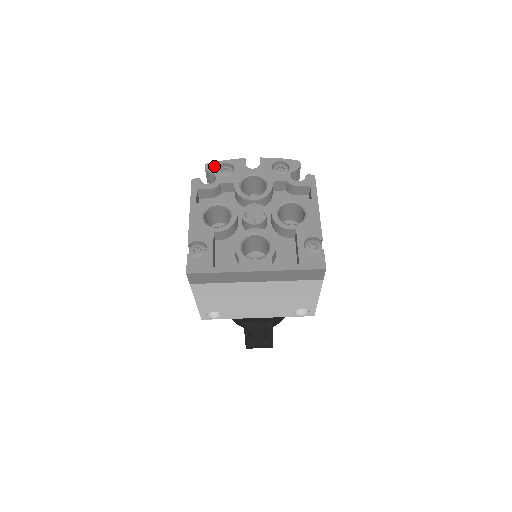
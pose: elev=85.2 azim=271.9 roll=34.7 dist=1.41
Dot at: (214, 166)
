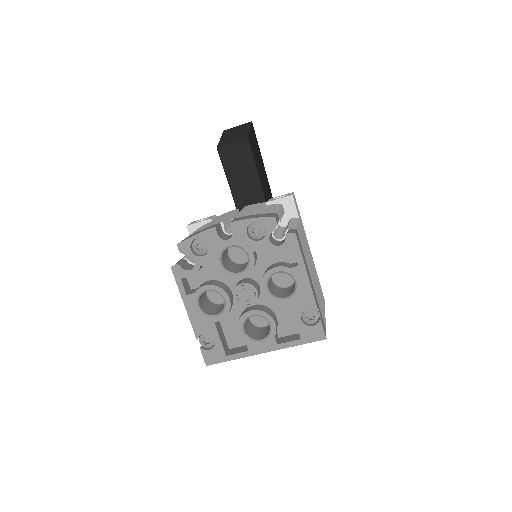
Dot at: (186, 246)
